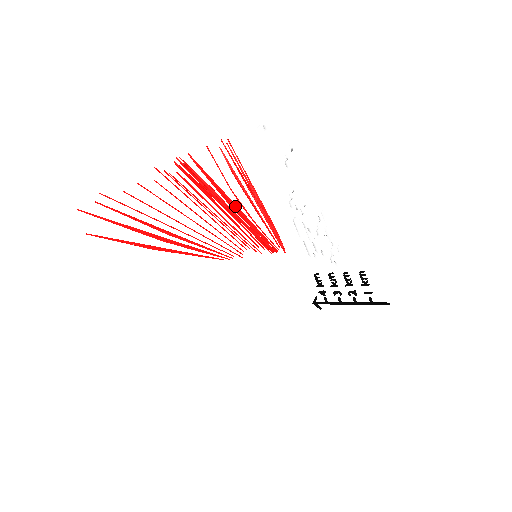
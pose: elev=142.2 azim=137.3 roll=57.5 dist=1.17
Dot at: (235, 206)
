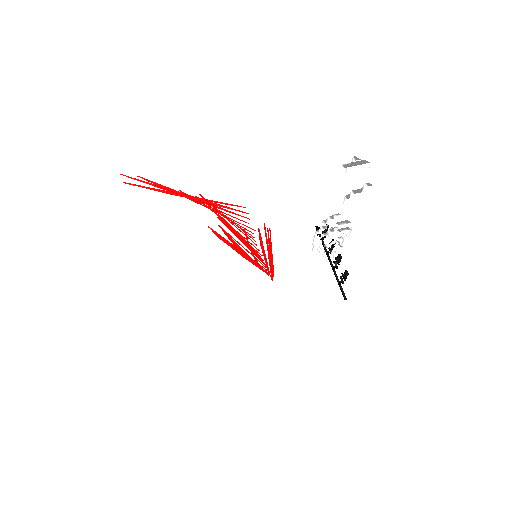
Dot at: (247, 255)
